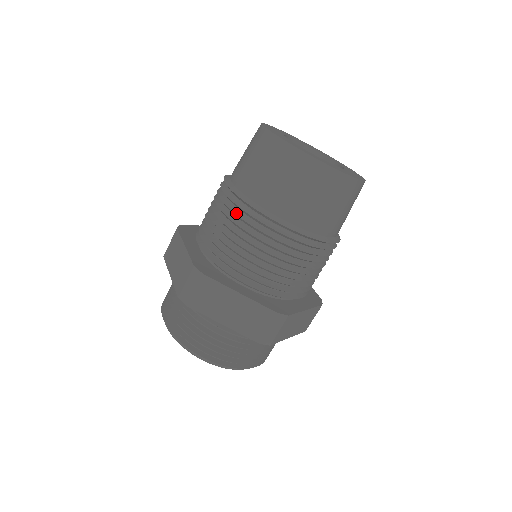
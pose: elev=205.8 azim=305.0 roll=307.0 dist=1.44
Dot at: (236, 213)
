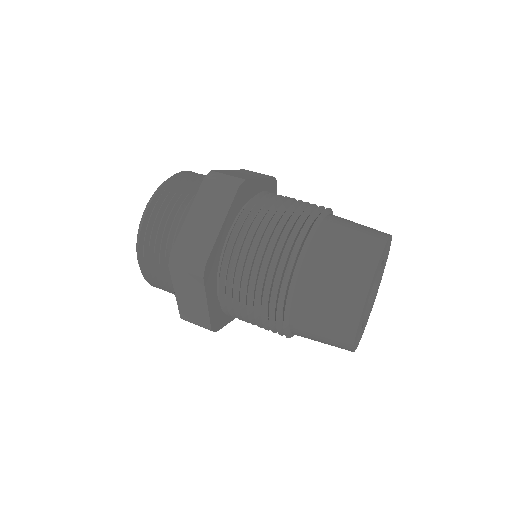
Dot at: (275, 280)
